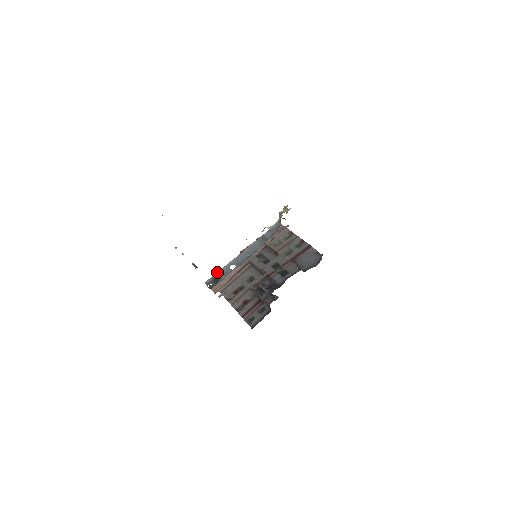
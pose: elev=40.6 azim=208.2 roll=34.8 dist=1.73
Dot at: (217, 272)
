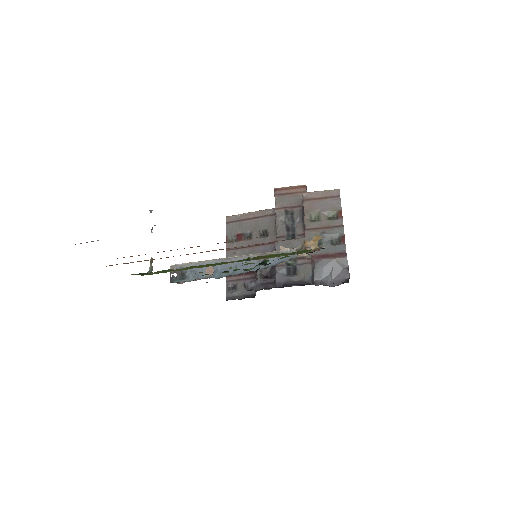
Dot at: (190, 263)
